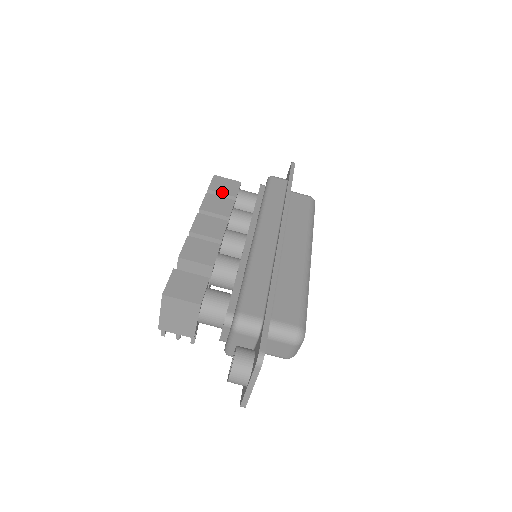
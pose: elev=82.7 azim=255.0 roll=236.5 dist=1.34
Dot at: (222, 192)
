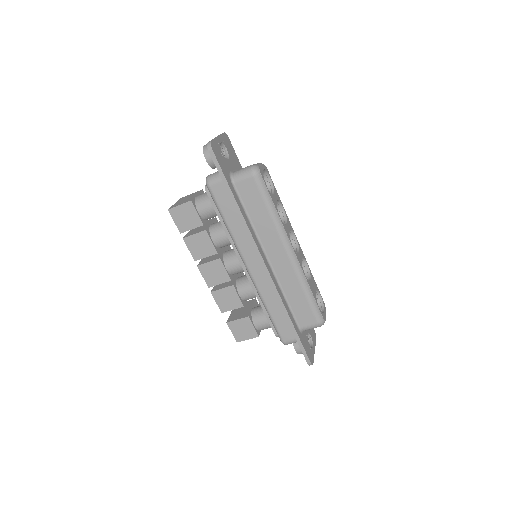
Dot at: (191, 228)
